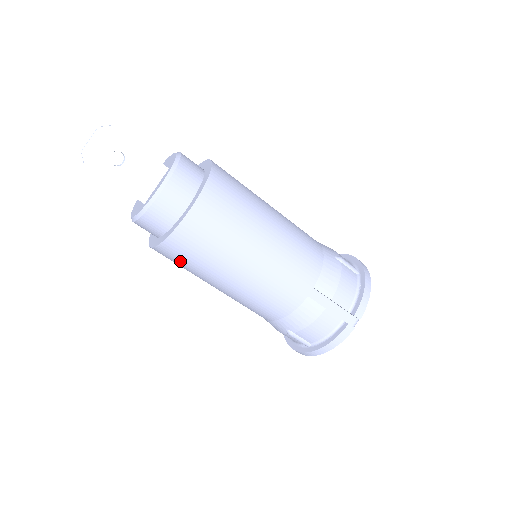
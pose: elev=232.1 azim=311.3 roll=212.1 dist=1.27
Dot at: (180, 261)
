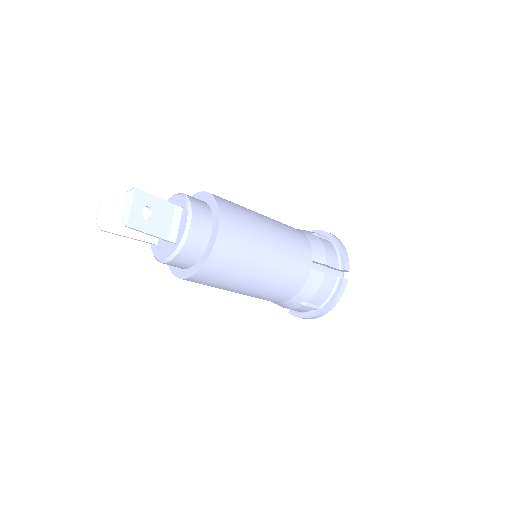
Dot at: (214, 279)
